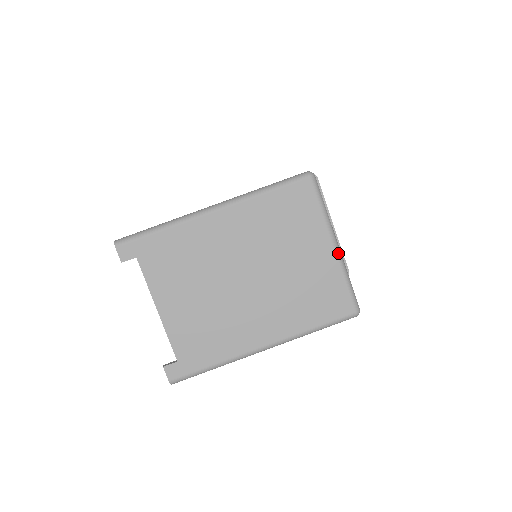
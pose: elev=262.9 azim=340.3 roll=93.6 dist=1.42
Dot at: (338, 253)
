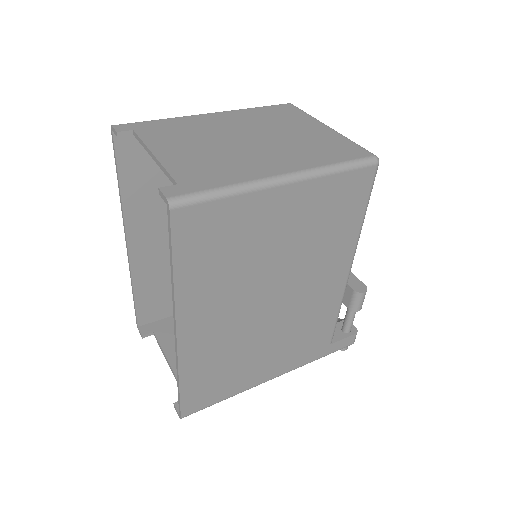
Dot at: (334, 130)
